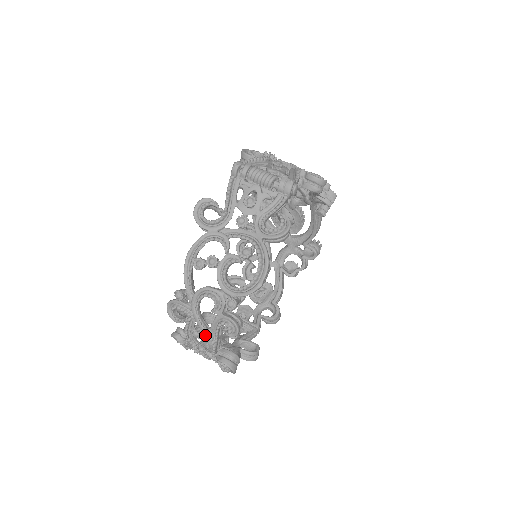
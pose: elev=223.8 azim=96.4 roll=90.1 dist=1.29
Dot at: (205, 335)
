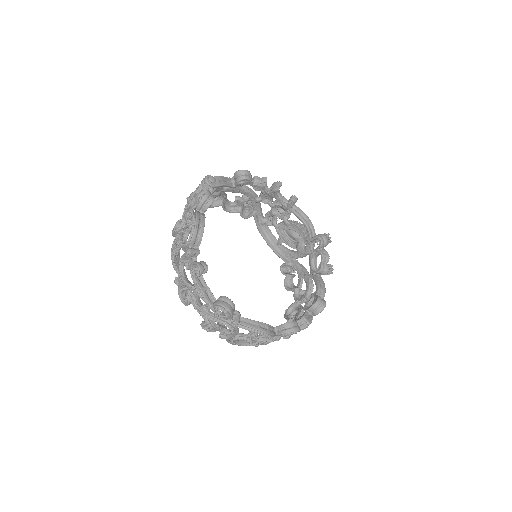
Dot at: (196, 293)
